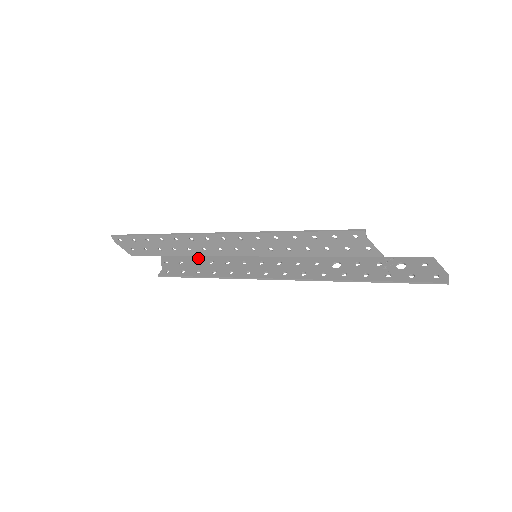
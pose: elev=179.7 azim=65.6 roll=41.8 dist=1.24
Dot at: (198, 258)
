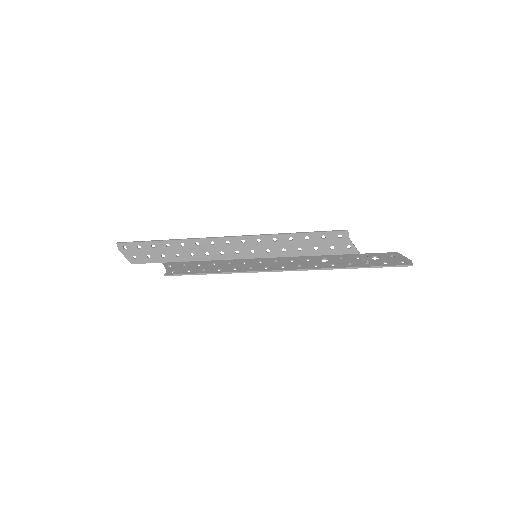
Dot at: (200, 262)
